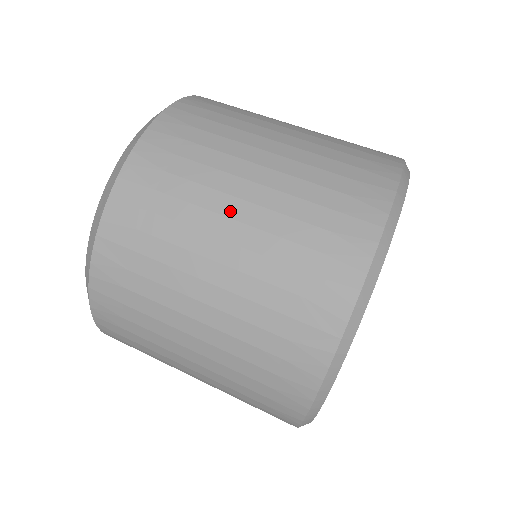
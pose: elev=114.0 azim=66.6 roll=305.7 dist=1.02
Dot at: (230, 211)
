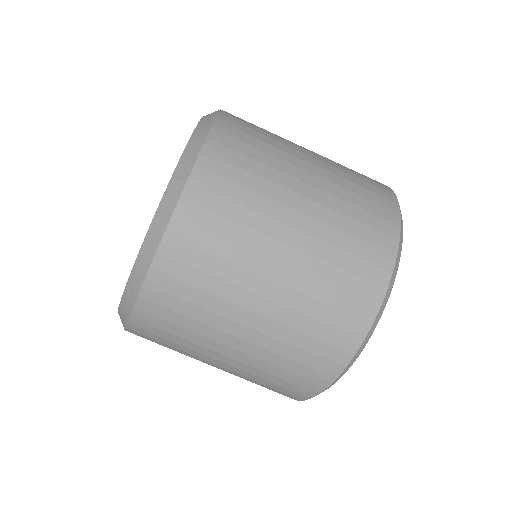
Dot at: (217, 358)
